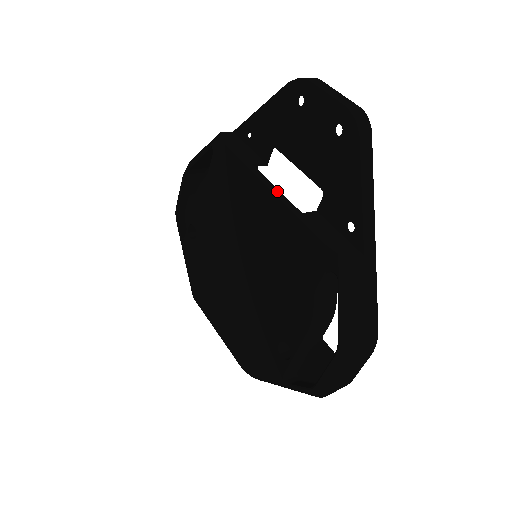
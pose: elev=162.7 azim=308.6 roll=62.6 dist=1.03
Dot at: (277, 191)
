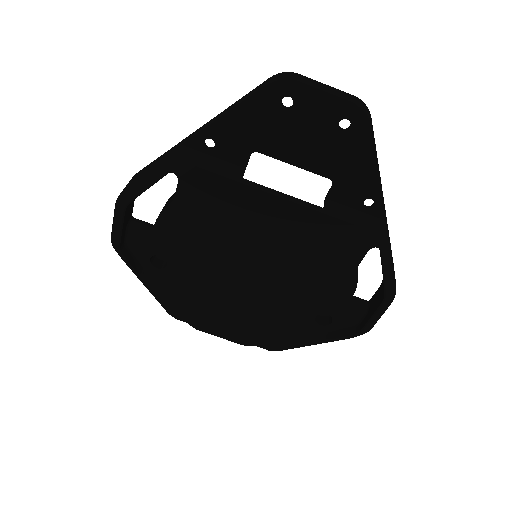
Dot at: (289, 197)
